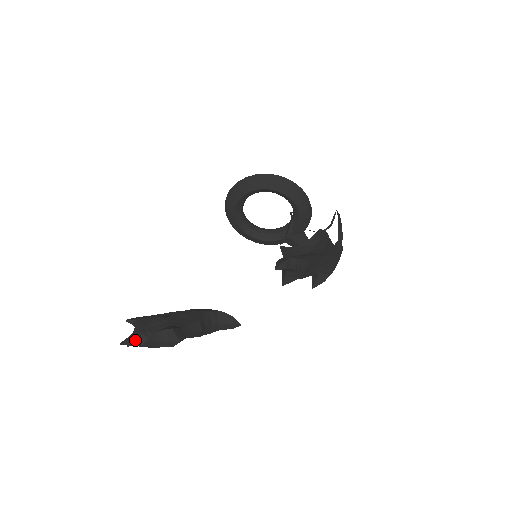
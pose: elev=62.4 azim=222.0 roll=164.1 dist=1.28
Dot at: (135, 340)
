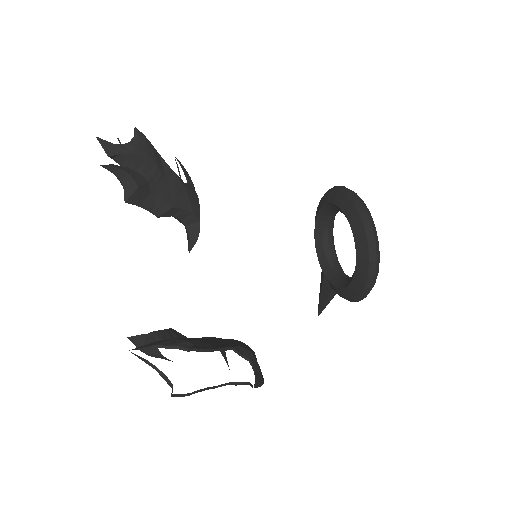
Dot at: (109, 152)
